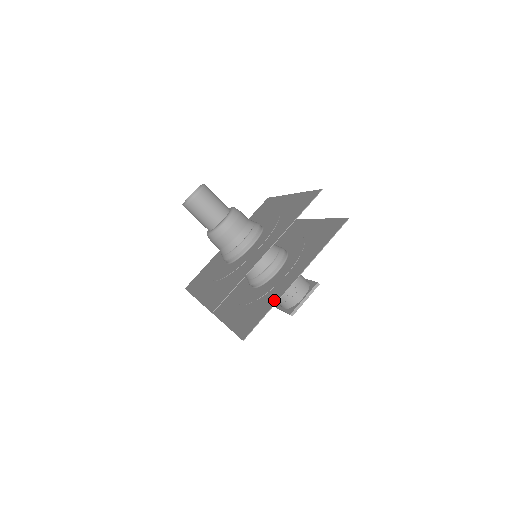
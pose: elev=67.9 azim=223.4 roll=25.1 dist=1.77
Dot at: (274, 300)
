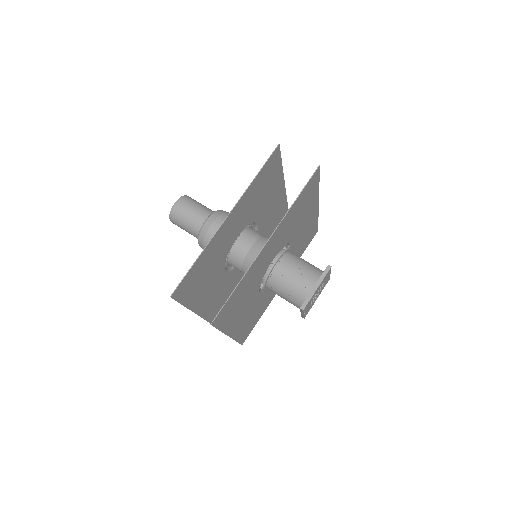
Dot at: (246, 274)
